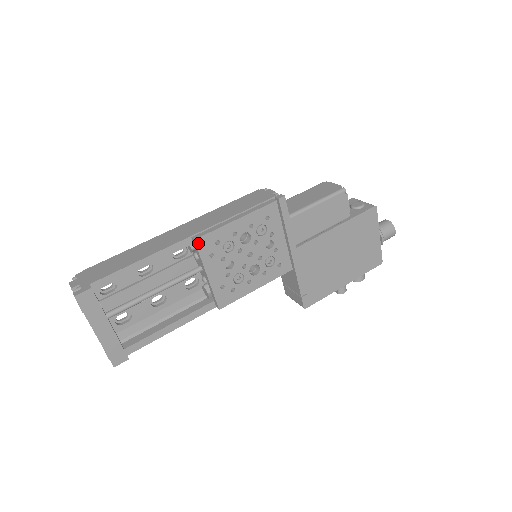
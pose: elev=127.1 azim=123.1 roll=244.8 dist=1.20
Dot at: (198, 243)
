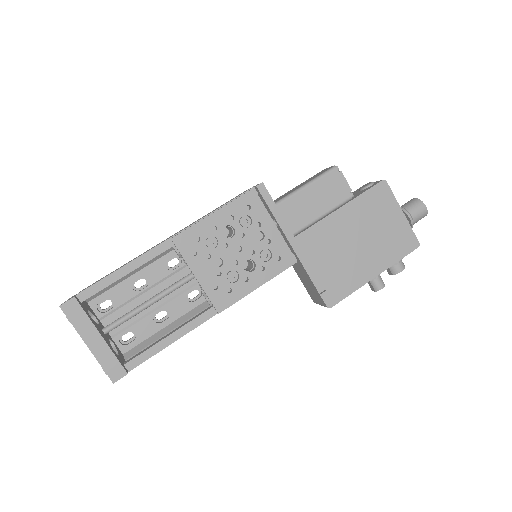
Dot at: (176, 242)
